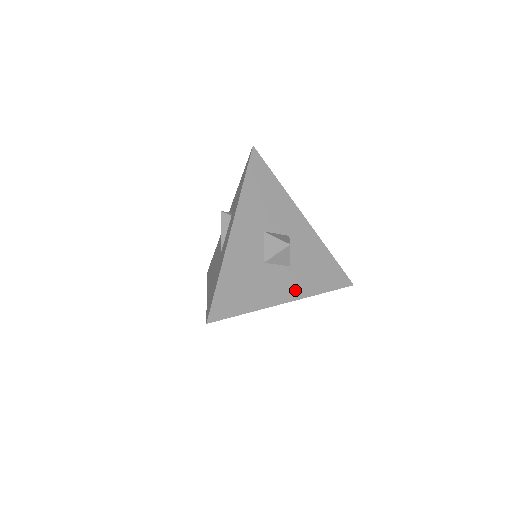
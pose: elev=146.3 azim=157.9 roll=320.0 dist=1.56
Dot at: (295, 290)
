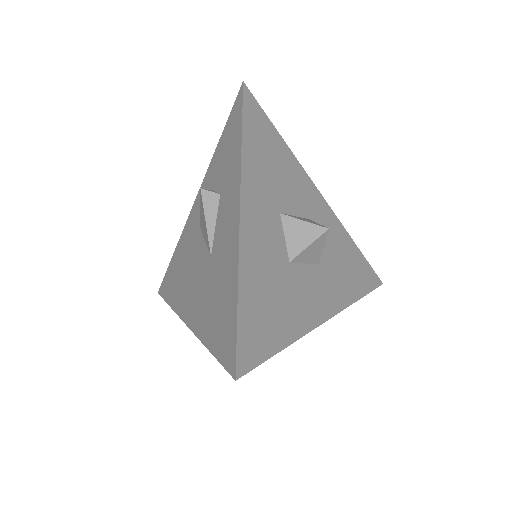
Dot at: (331, 300)
